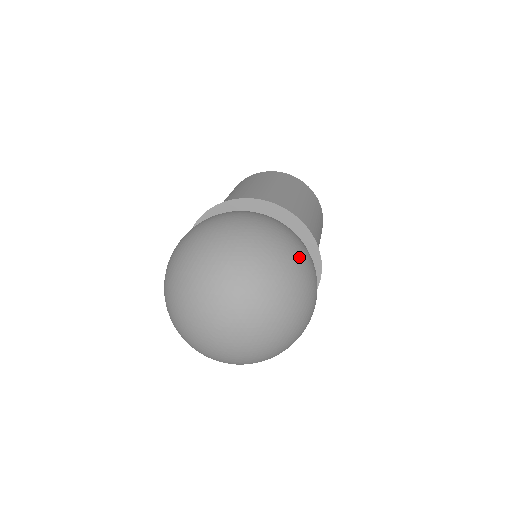
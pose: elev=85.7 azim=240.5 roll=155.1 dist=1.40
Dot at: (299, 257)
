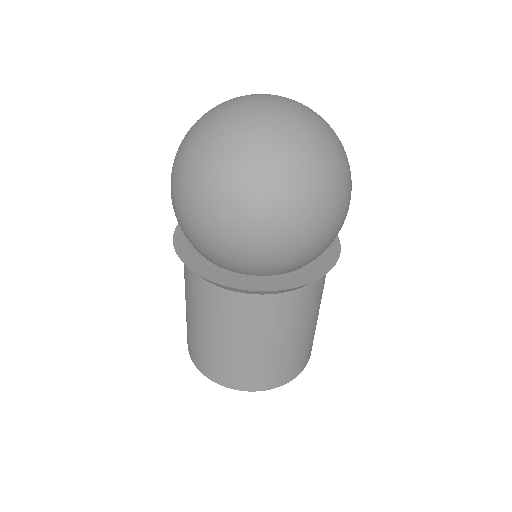
Dot at: occluded
